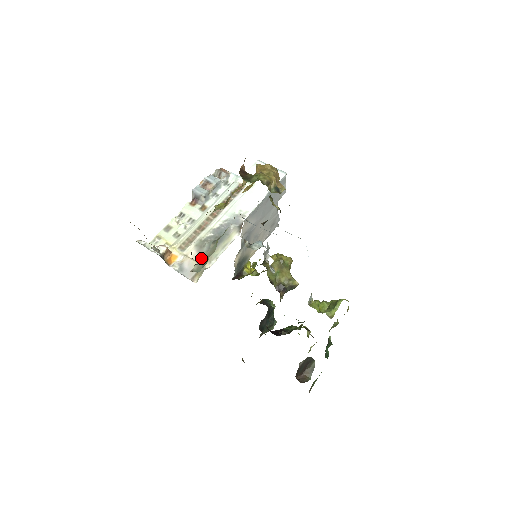
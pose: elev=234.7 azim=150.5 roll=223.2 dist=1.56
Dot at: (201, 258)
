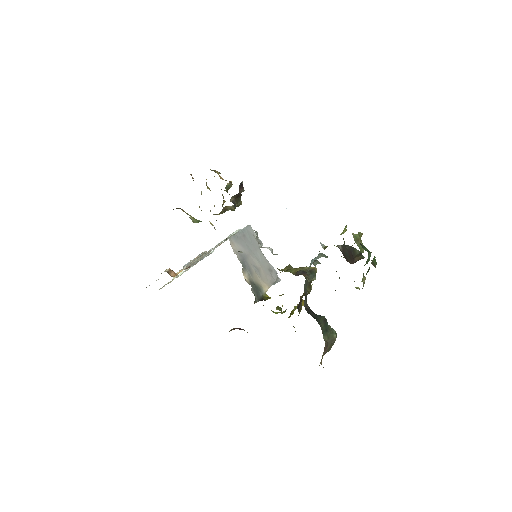
Dot at: occluded
